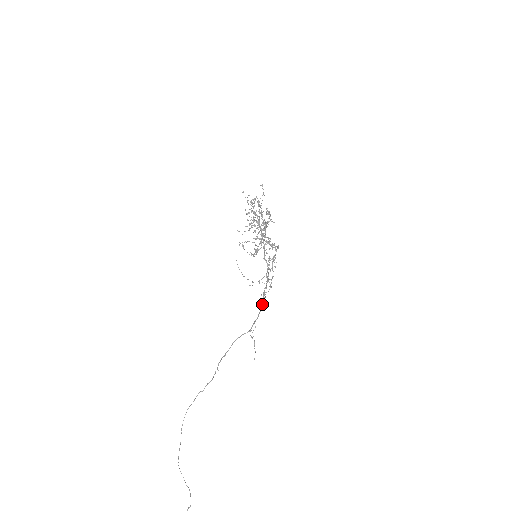
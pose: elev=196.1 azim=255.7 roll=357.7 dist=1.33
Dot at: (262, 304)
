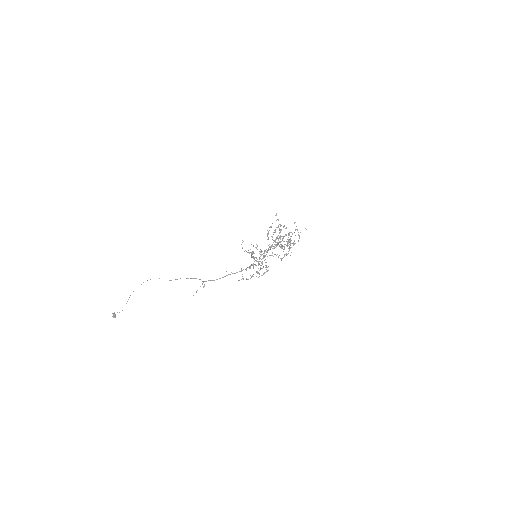
Dot at: occluded
